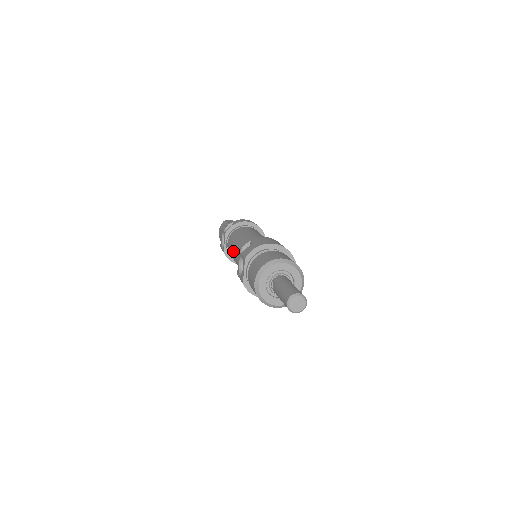
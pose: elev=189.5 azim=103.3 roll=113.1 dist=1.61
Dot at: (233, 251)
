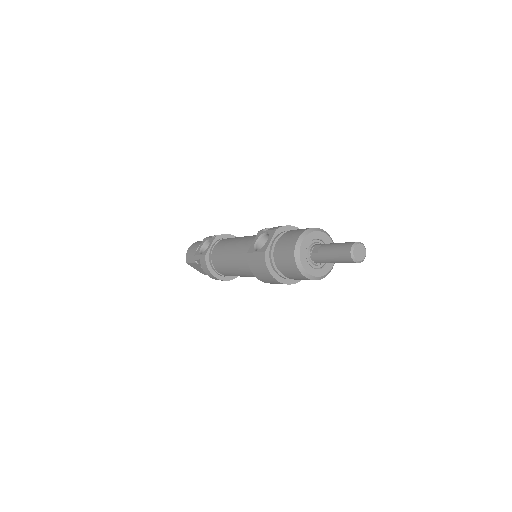
Dot at: (232, 244)
